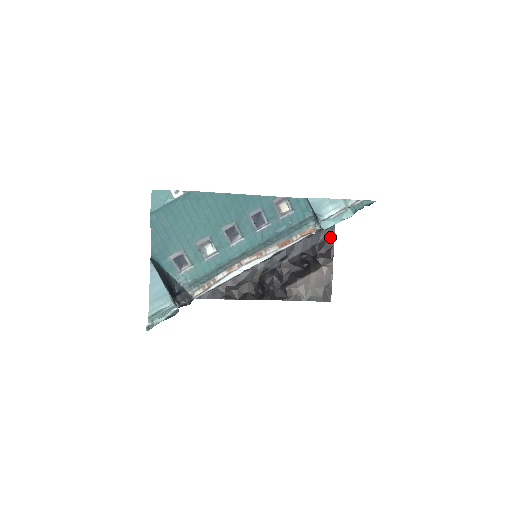
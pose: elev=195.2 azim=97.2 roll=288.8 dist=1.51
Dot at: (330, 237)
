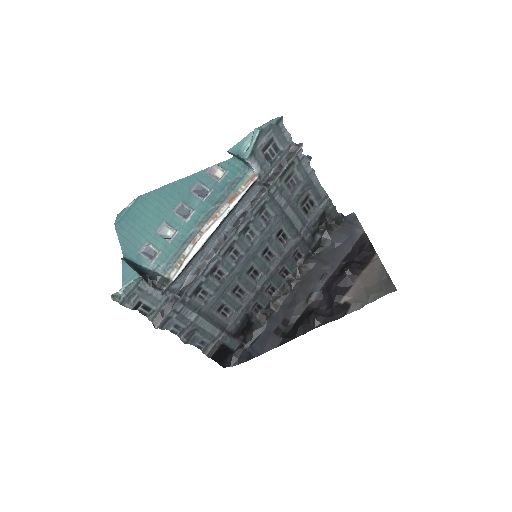
Dot at: (361, 236)
